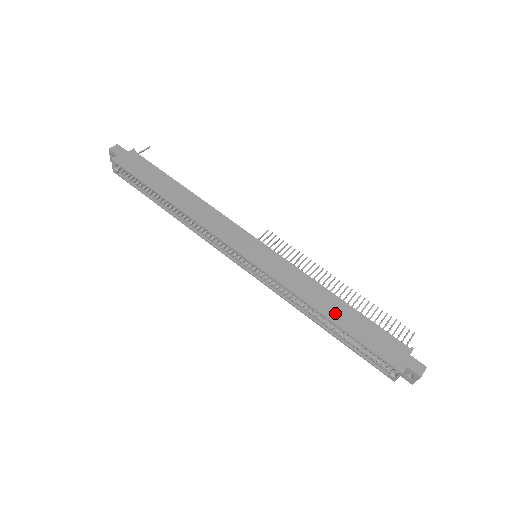
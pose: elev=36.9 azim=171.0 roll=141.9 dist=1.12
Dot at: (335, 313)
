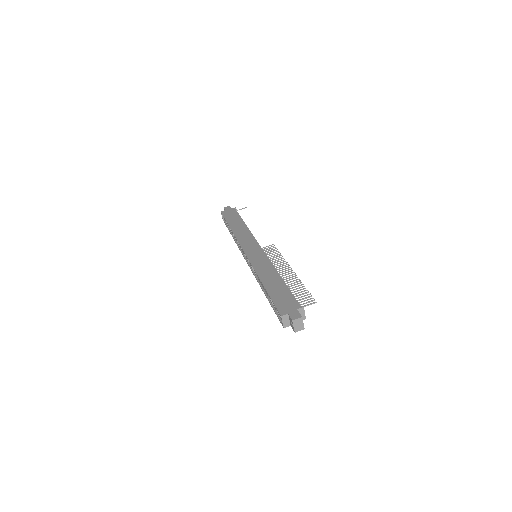
Dot at: (270, 282)
